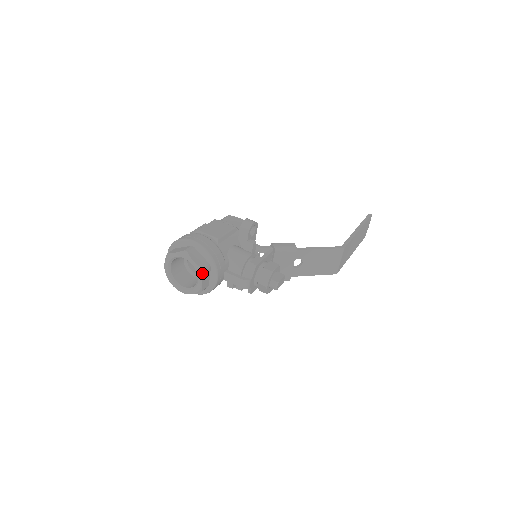
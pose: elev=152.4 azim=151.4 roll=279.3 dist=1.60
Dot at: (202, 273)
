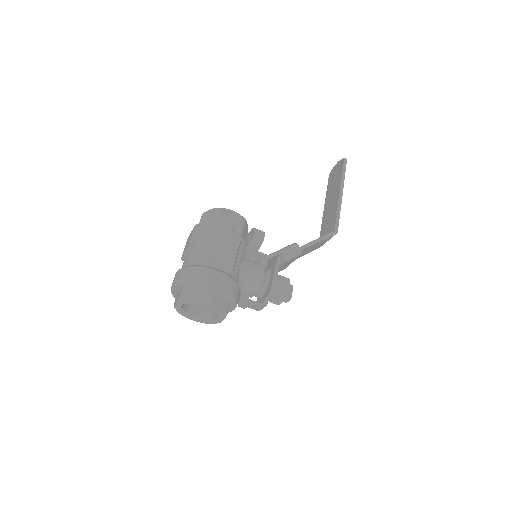
Dot at: (225, 316)
